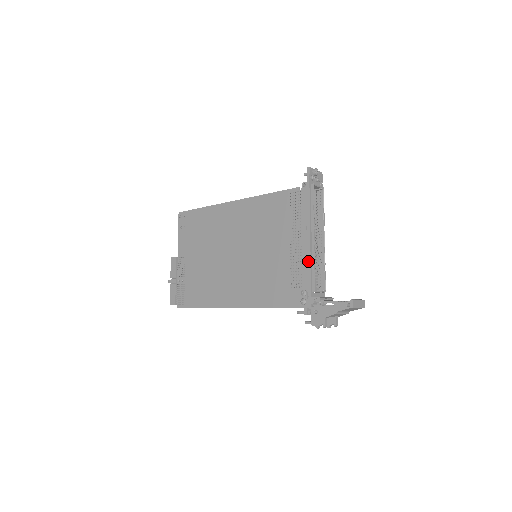
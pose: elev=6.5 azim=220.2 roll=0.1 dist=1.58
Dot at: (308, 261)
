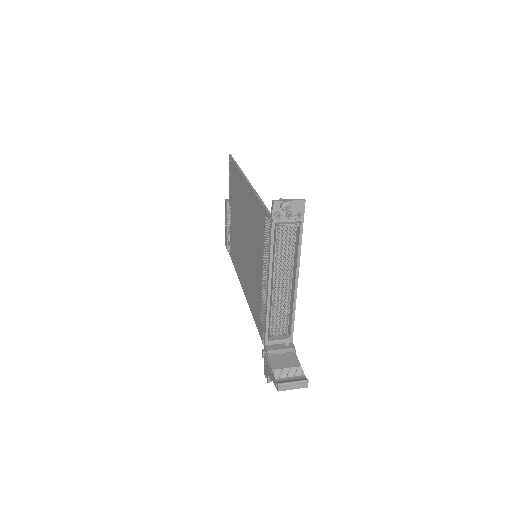
Dot at: occluded
